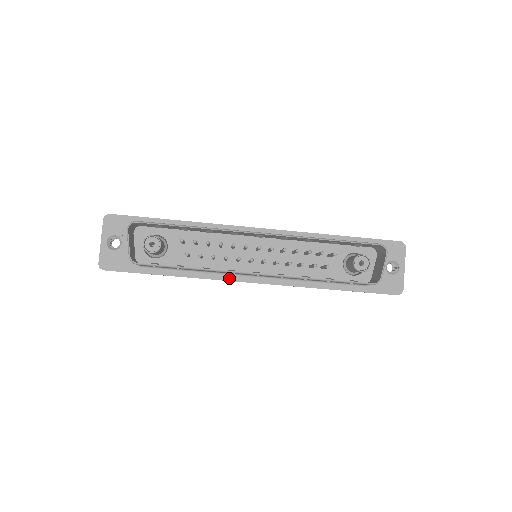
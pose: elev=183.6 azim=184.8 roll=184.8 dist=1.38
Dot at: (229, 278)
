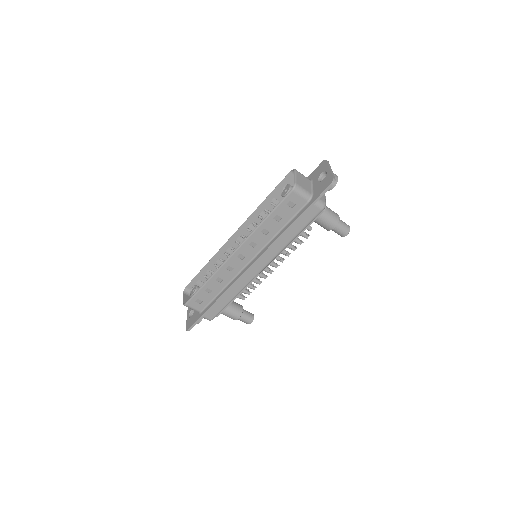
Dot at: (238, 277)
